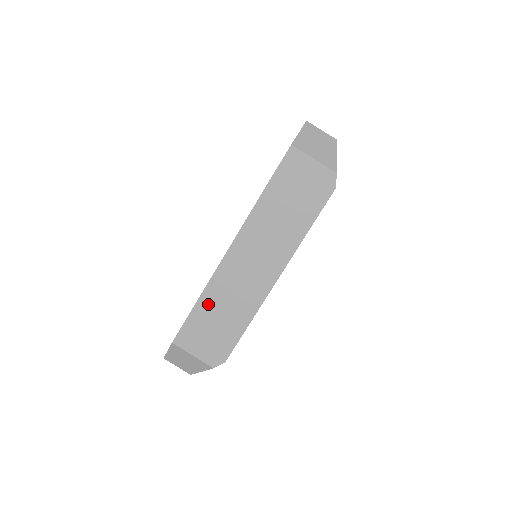
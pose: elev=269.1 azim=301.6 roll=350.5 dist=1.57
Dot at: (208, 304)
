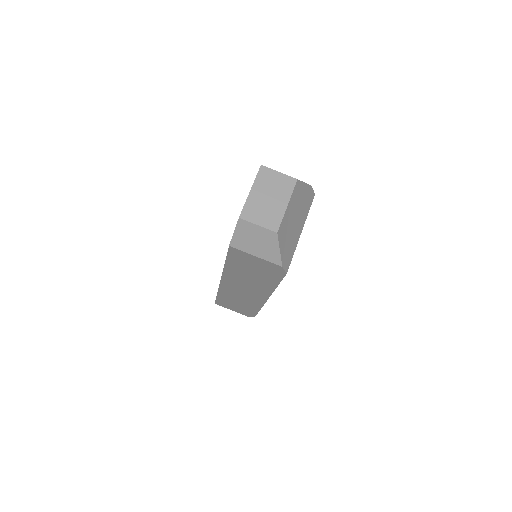
Dot at: (225, 297)
